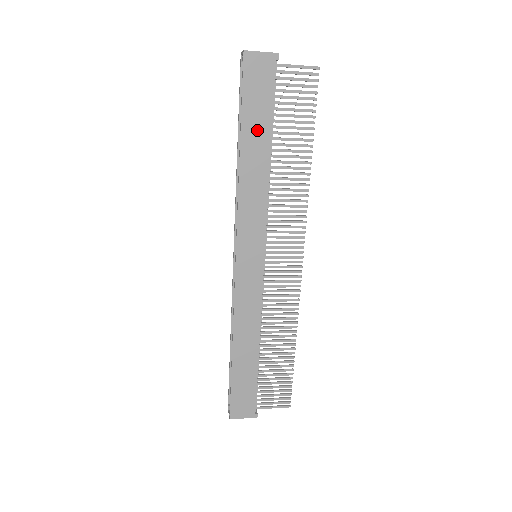
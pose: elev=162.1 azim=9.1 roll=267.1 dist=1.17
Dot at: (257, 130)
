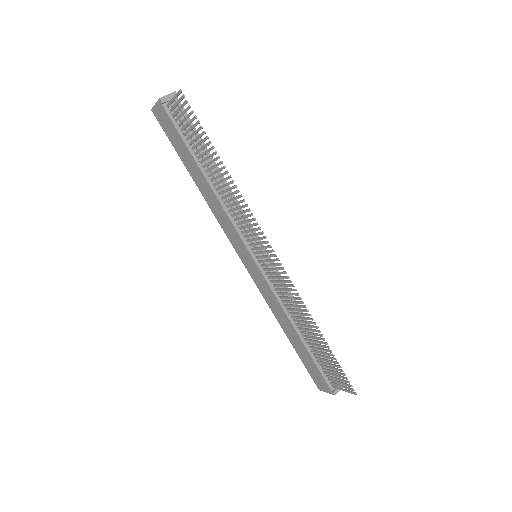
Dot at: (189, 162)
